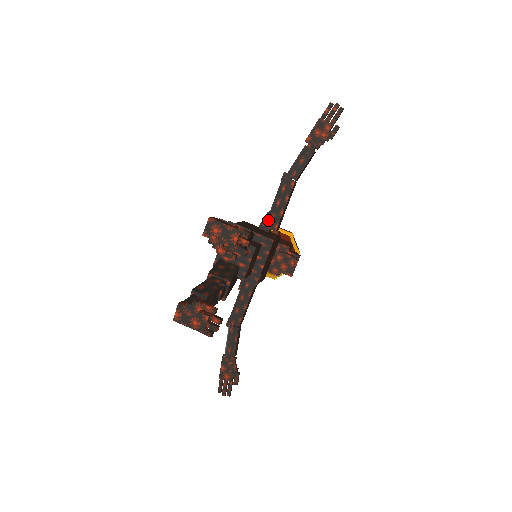
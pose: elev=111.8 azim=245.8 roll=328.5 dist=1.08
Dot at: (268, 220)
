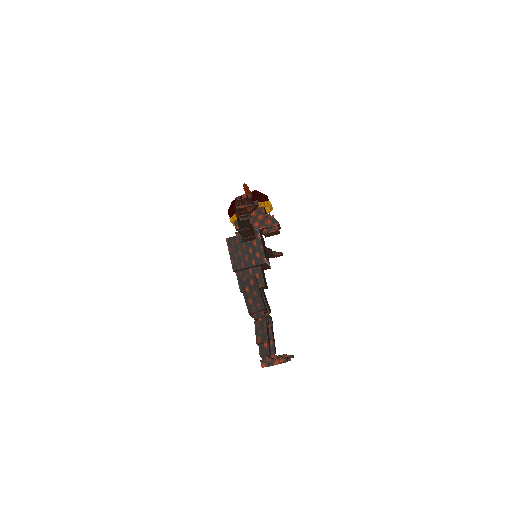
Dot at: (246, 240)
